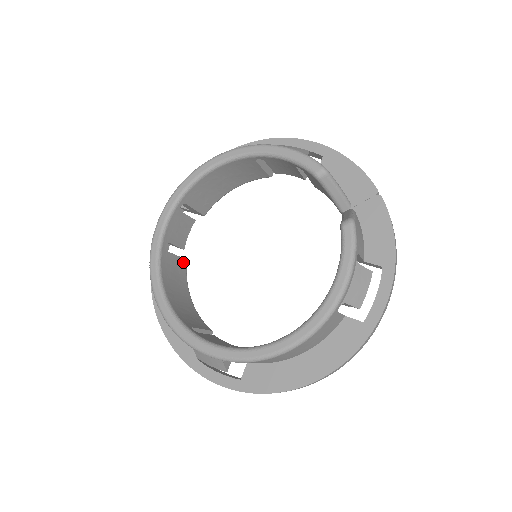
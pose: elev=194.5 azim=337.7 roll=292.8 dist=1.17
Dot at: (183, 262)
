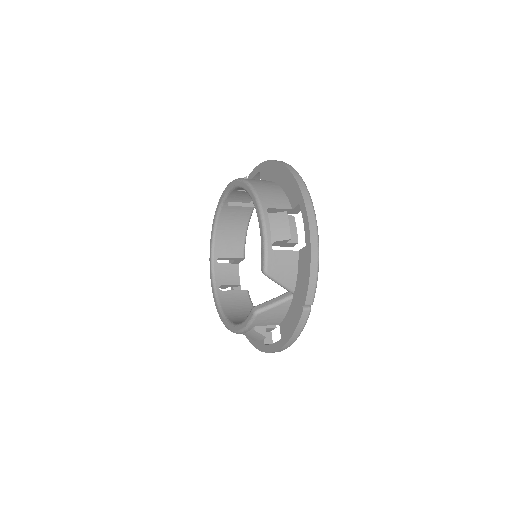
Dot at: (248, 209)
